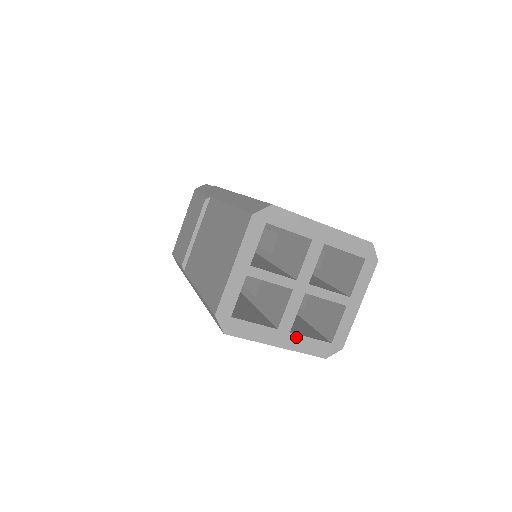
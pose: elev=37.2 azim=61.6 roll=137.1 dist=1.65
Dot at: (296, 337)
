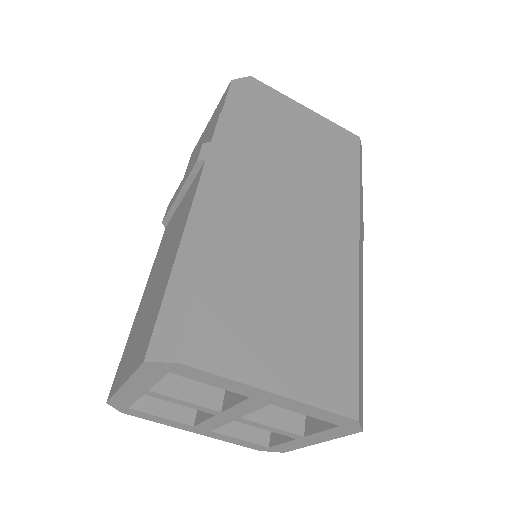
Dot at: (219, 434)
